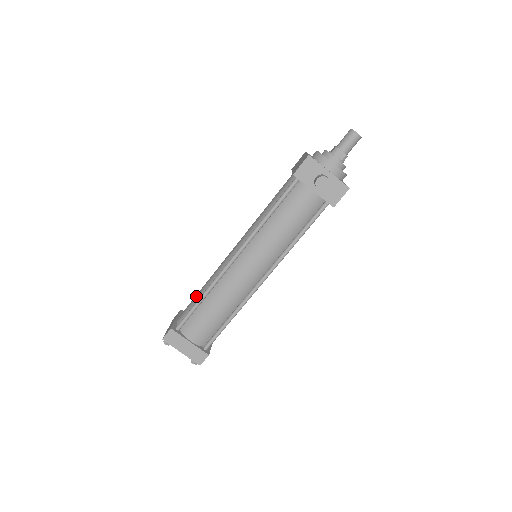
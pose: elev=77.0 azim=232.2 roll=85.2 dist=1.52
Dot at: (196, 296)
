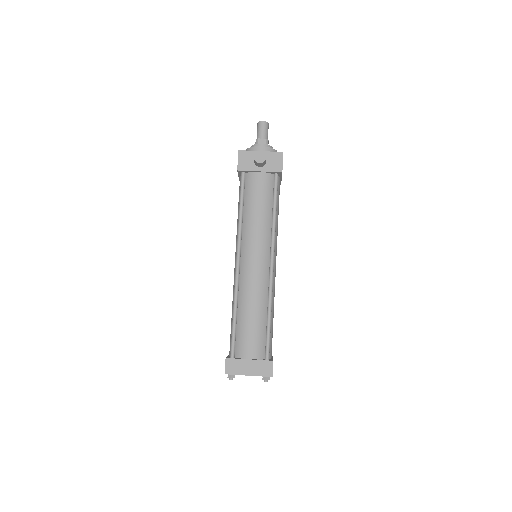
Dot at: (231, 321)
